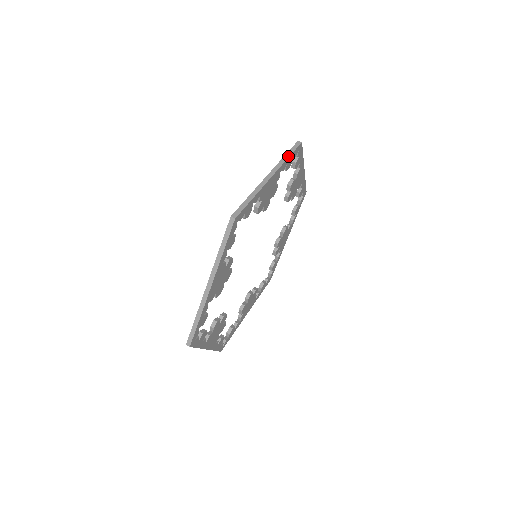
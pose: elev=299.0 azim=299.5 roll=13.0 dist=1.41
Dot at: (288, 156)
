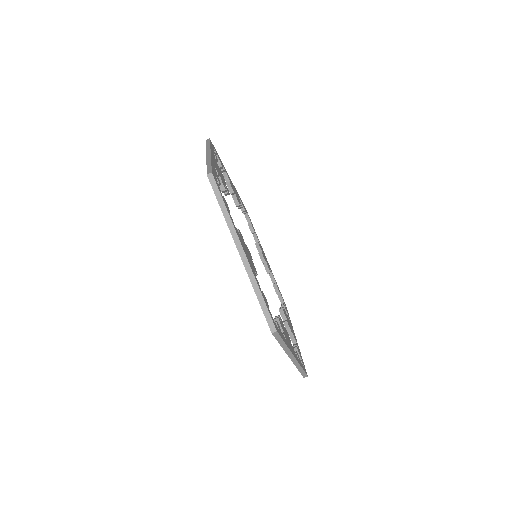
Dot at: (284, 345)
